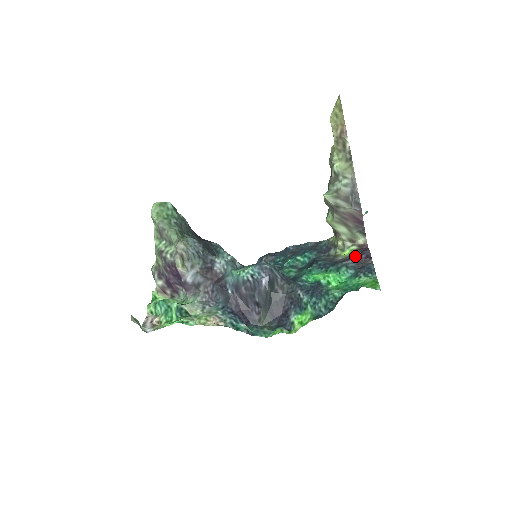
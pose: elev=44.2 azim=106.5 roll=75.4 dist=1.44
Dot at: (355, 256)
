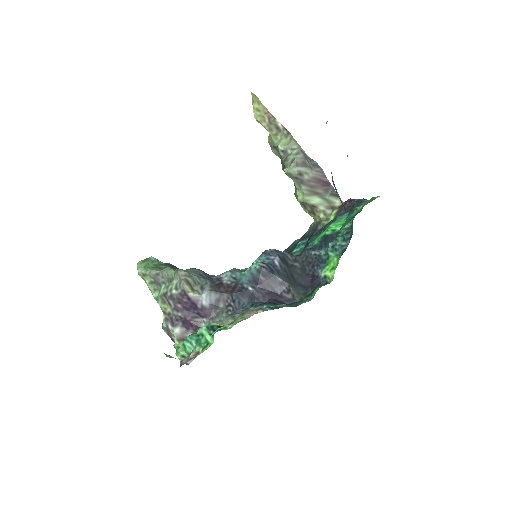
Dot at: (341, 210)
